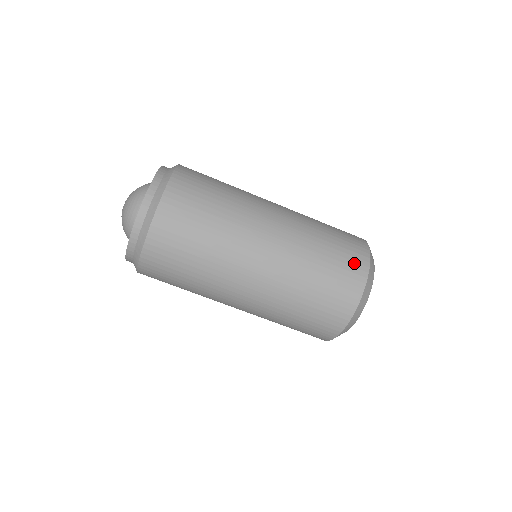
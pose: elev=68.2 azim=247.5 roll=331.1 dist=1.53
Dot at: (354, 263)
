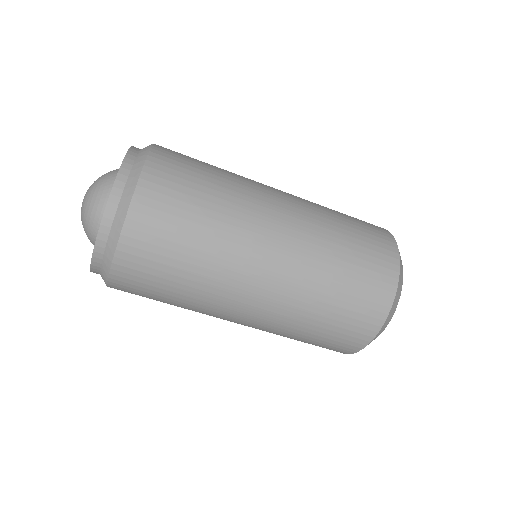
Dot at: (359, 328)
